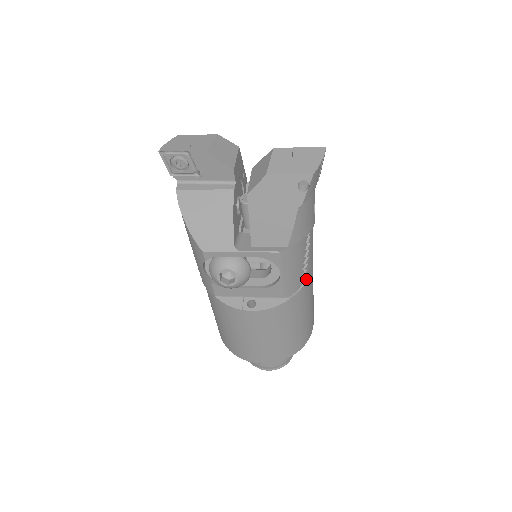
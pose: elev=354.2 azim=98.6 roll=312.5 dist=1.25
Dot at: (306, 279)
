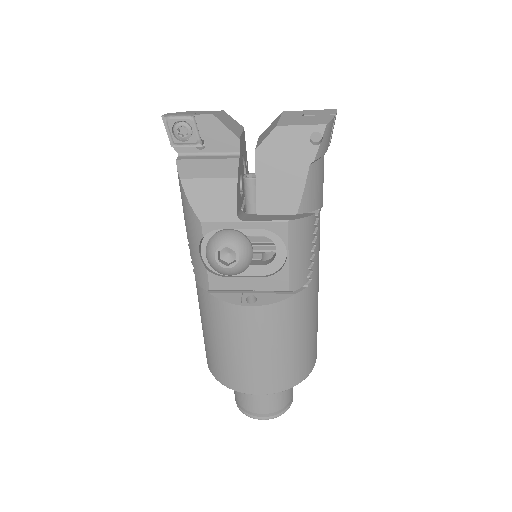
Dot at: (313, 275)
